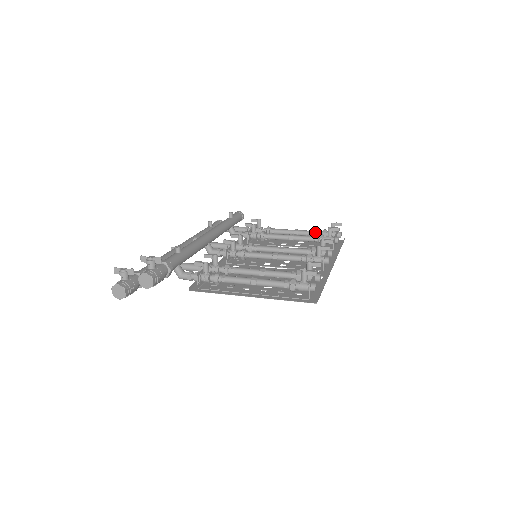
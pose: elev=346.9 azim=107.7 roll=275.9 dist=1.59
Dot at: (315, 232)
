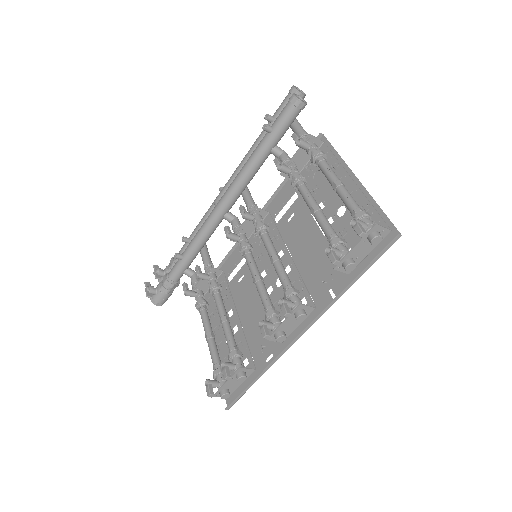
Dot at: occluded
